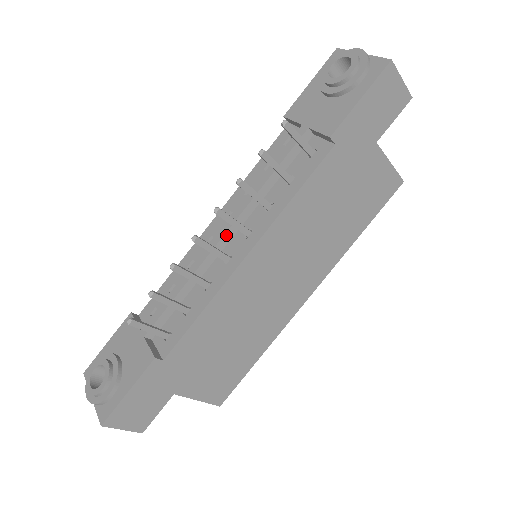
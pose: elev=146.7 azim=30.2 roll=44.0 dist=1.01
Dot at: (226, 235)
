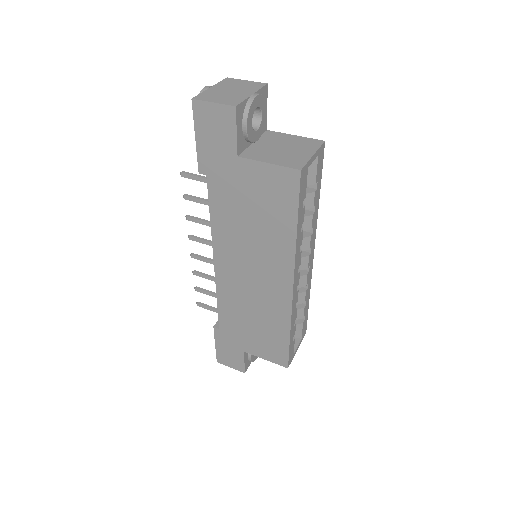
Dot at: occluded
